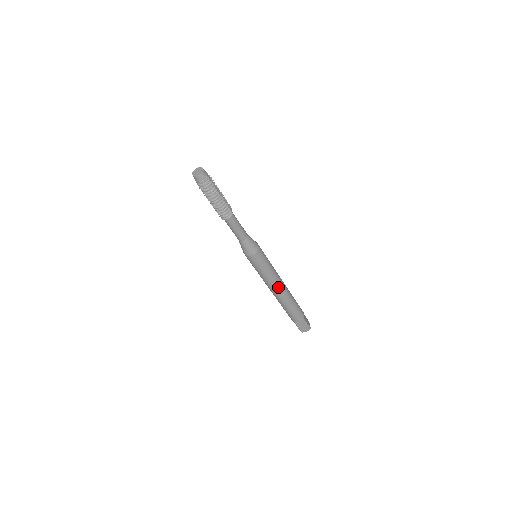
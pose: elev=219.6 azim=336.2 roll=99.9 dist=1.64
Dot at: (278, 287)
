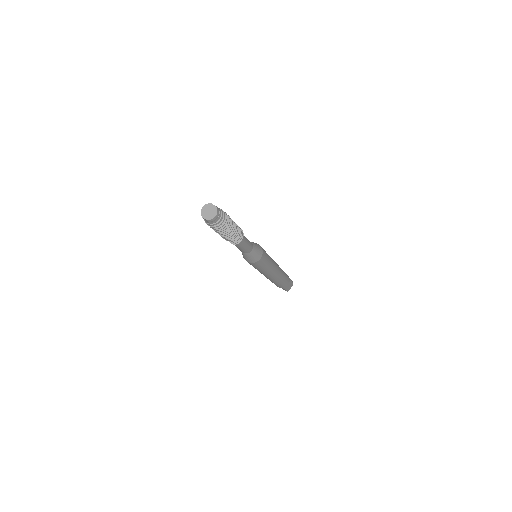
Dot at: (276, 269)
